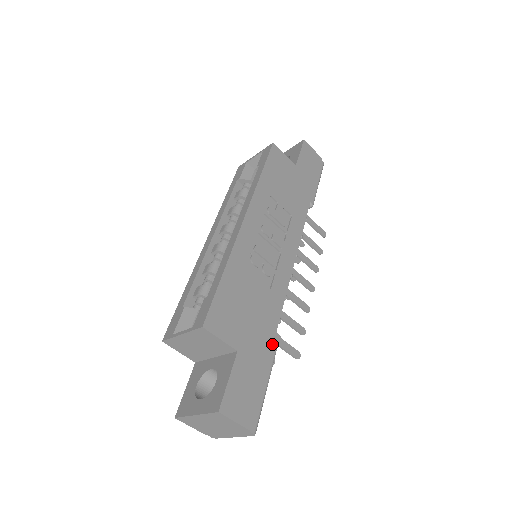
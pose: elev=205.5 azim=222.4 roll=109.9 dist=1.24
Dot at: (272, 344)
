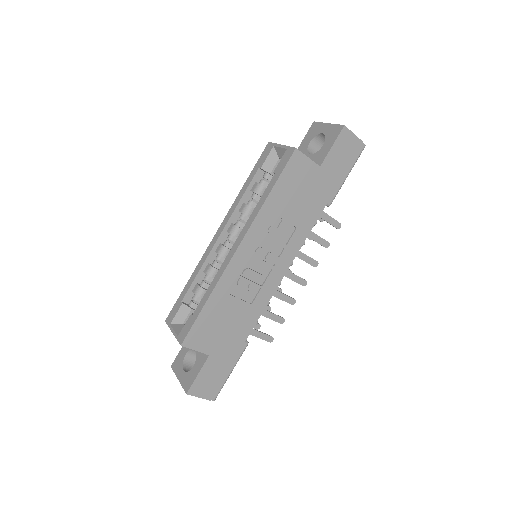
Dot at: (243, 344)
